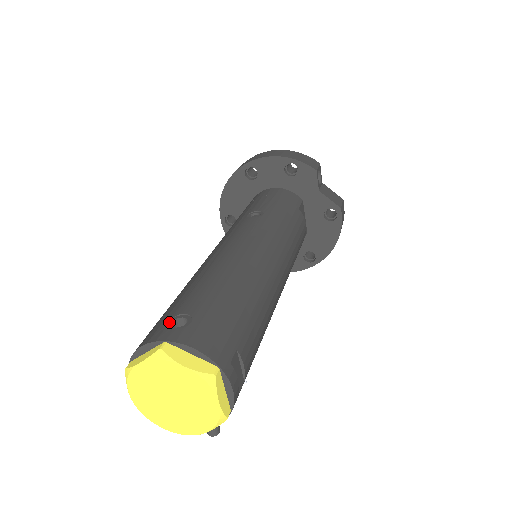
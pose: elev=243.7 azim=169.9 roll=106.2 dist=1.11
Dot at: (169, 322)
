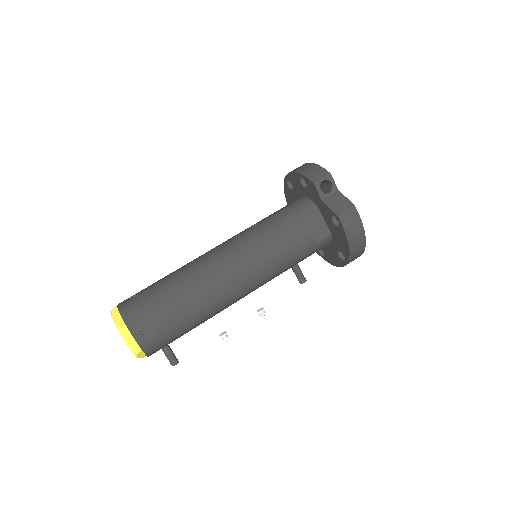
Dot at: (132, 296)
